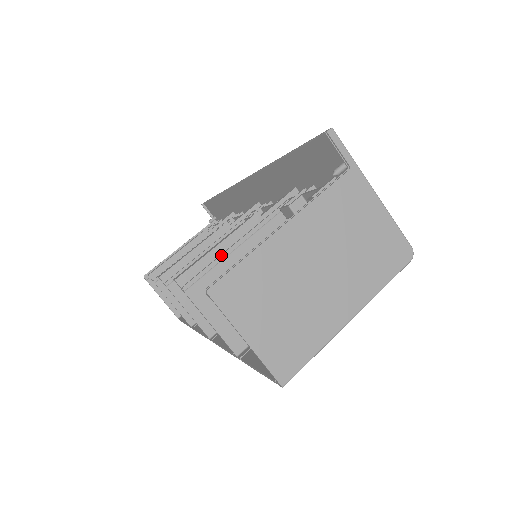
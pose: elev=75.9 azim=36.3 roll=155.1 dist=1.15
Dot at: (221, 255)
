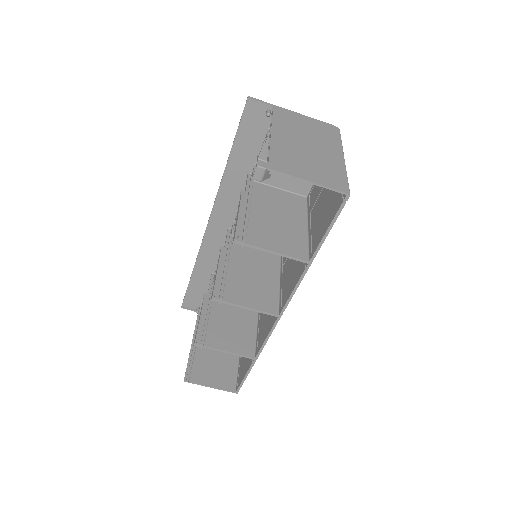
Dot at: (246, 216)
